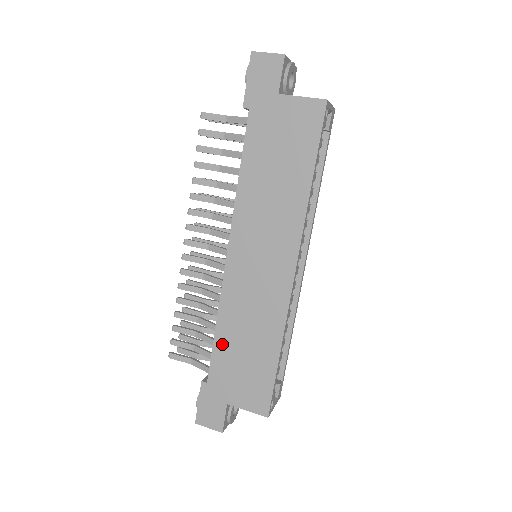
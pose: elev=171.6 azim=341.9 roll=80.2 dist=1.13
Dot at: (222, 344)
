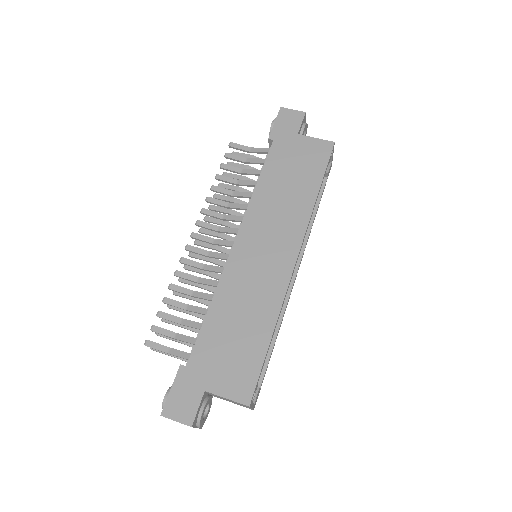
Dot at: (213, 324)
